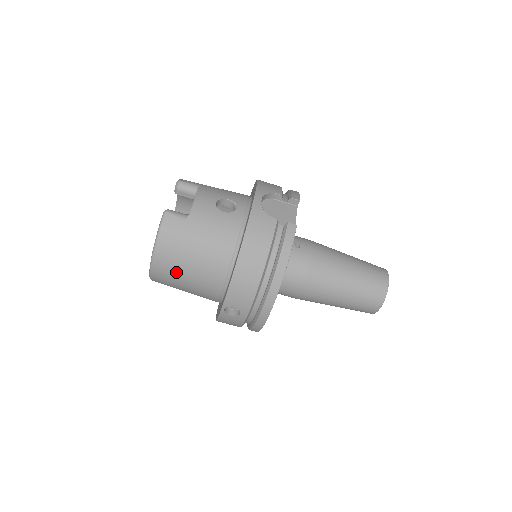
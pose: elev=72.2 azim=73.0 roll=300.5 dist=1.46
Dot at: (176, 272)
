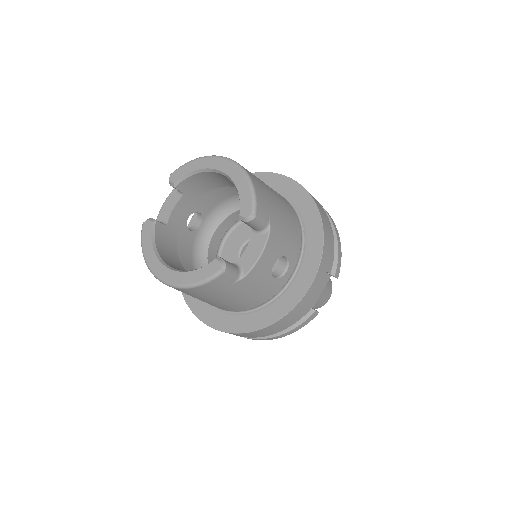
Dot at: (185, 293)
